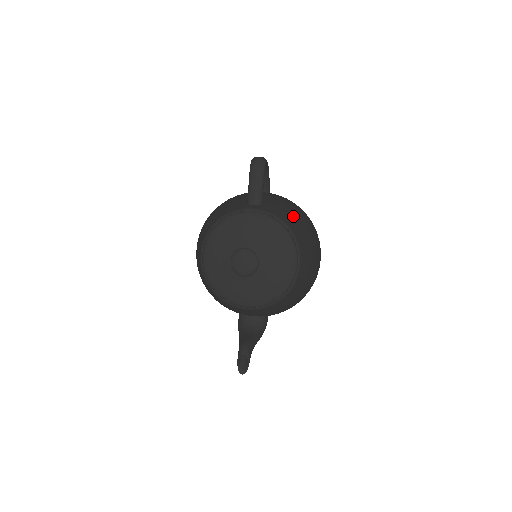
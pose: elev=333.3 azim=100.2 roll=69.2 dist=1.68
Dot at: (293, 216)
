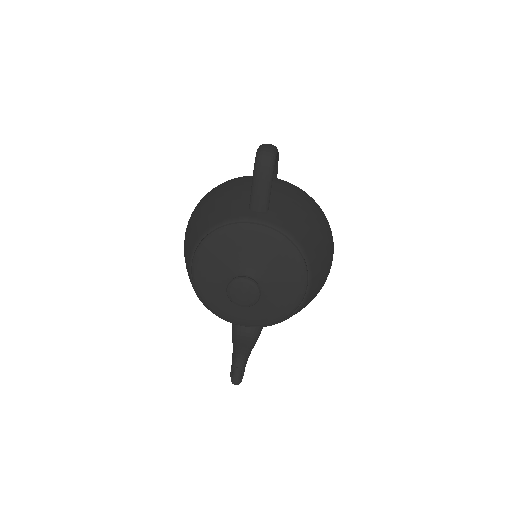
Dot at: (306, 224)
